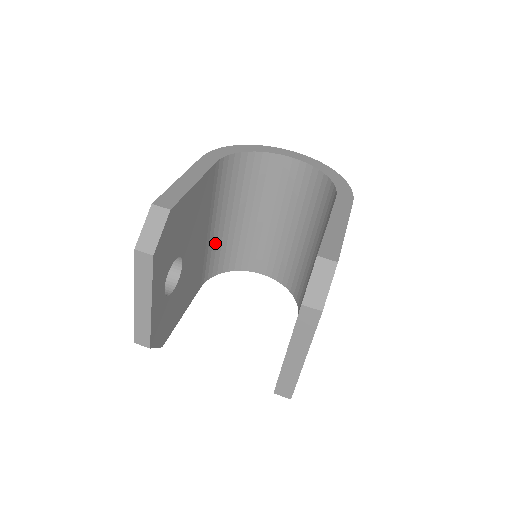
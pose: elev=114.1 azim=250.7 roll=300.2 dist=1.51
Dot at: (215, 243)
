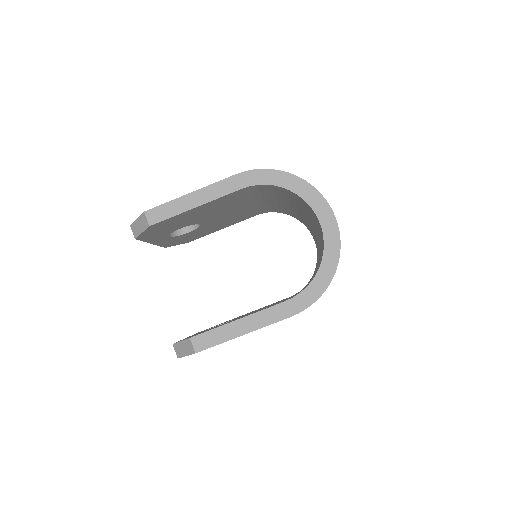
Dot at: (270, 205)
